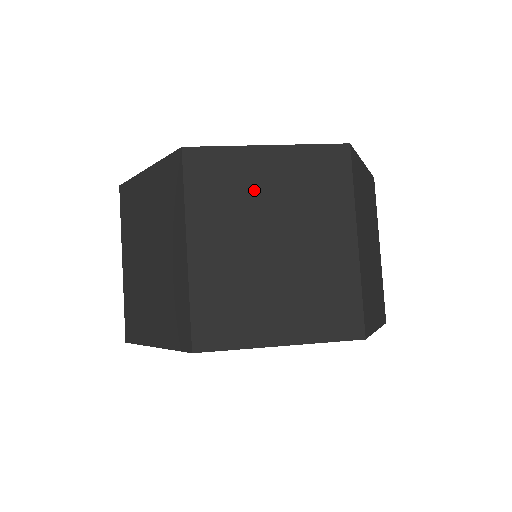
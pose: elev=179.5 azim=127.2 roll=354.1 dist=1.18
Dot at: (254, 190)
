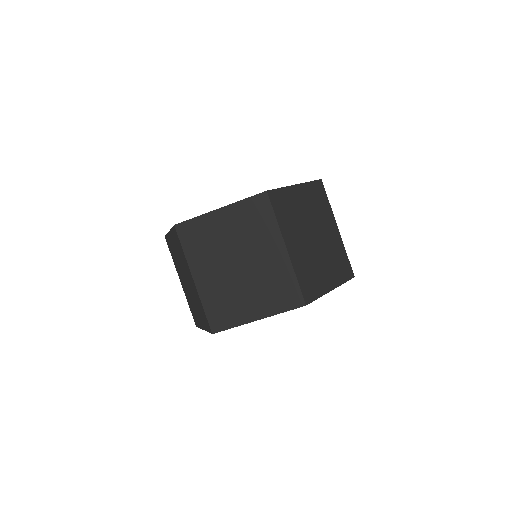
Dot at: (219, 237)
